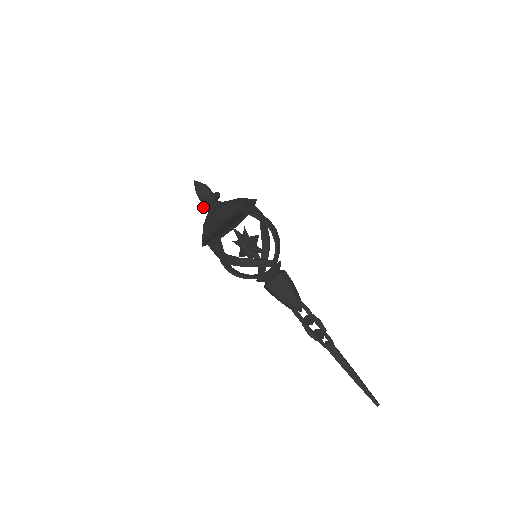
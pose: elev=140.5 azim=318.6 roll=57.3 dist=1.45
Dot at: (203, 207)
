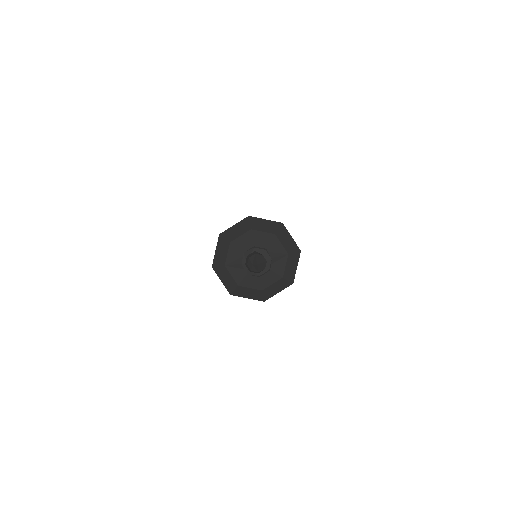
Dot at: (244, 259)
